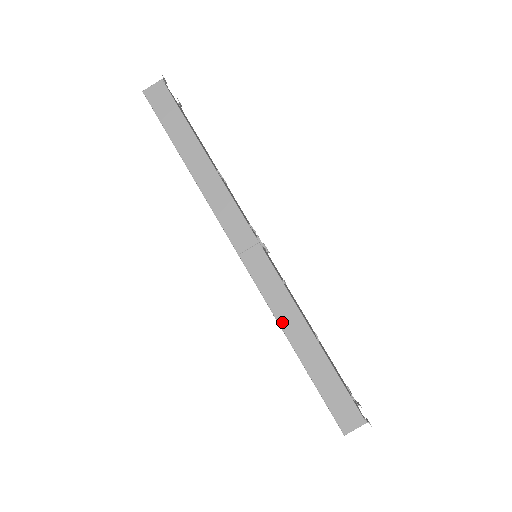
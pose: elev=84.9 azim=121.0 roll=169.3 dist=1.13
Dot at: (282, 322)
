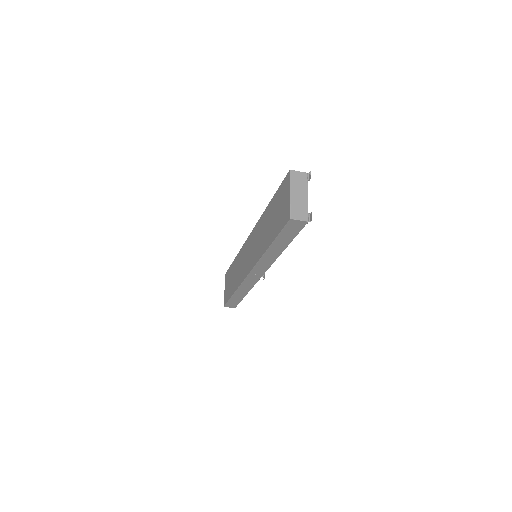
Dot at: (240, 289)
